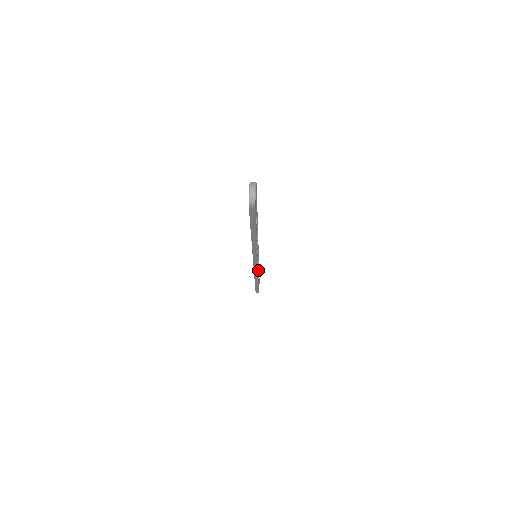
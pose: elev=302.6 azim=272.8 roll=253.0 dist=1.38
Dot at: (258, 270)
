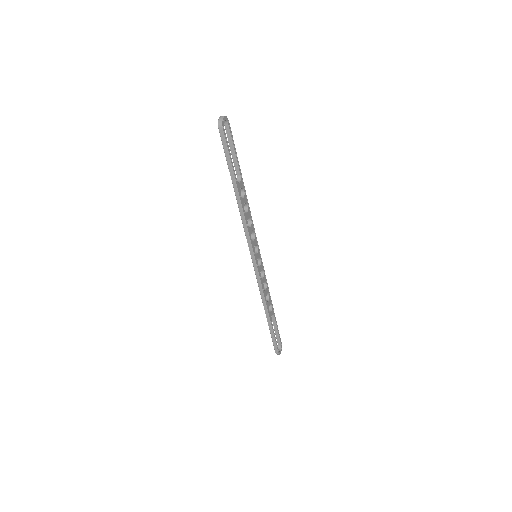
Dot at: (265, 290)
